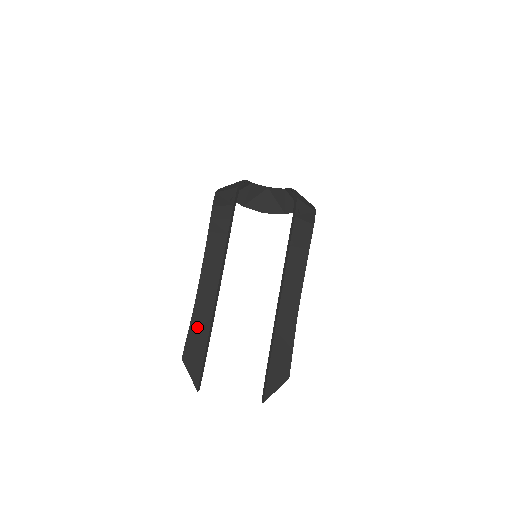
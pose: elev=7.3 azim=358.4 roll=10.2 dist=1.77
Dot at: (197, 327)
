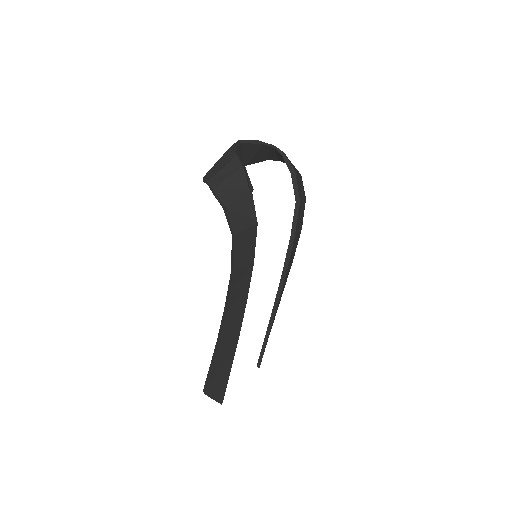
Dot at: (221, 363)
